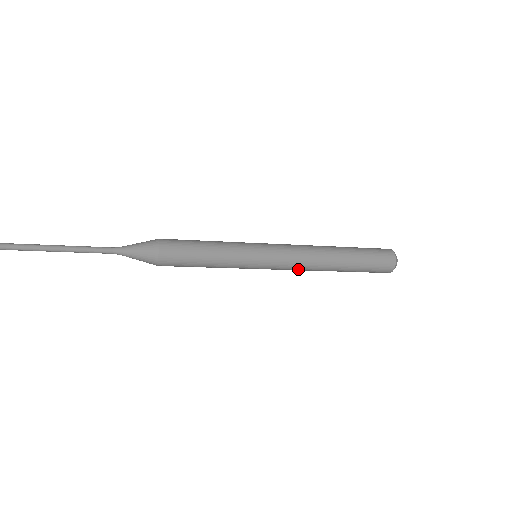
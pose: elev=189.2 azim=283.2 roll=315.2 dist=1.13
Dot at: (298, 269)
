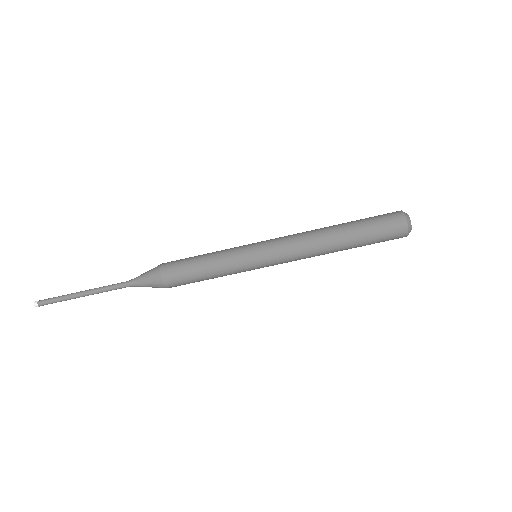
Dot at: (298, 244)
